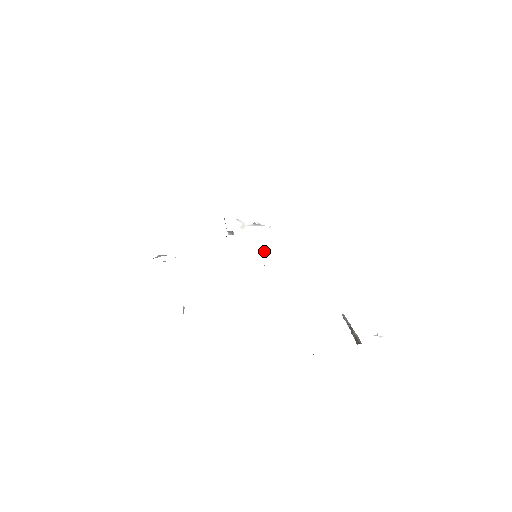
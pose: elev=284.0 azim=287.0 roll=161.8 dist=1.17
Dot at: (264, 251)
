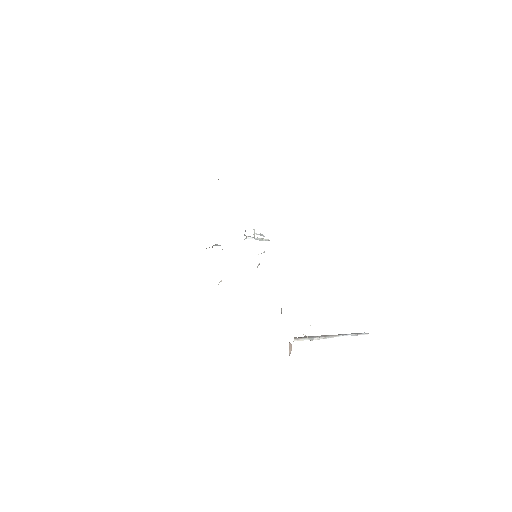
Dot at: occluded
